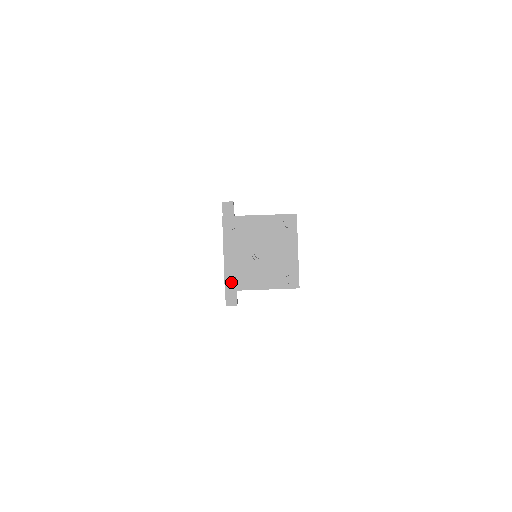
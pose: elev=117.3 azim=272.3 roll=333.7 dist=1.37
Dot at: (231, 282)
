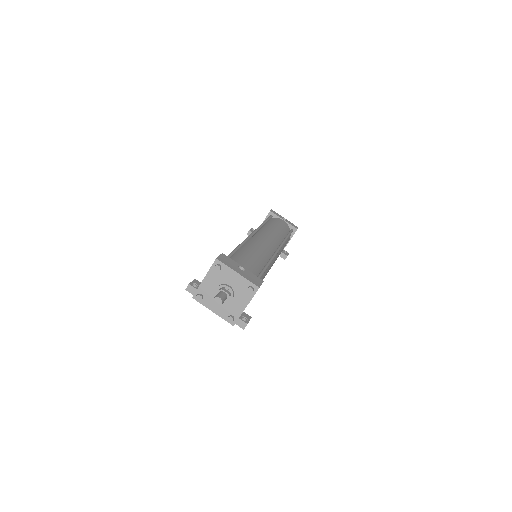
Dot at: (230, 321)
